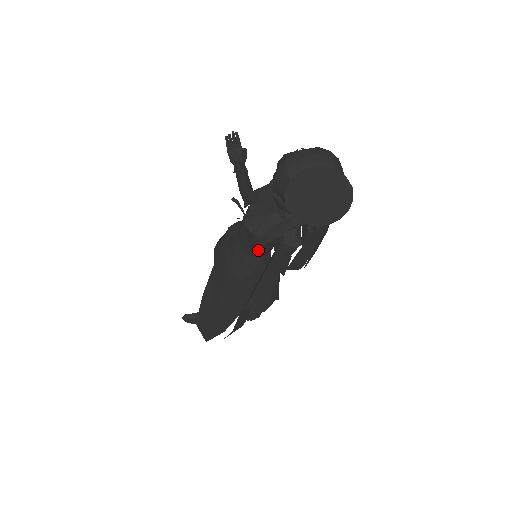
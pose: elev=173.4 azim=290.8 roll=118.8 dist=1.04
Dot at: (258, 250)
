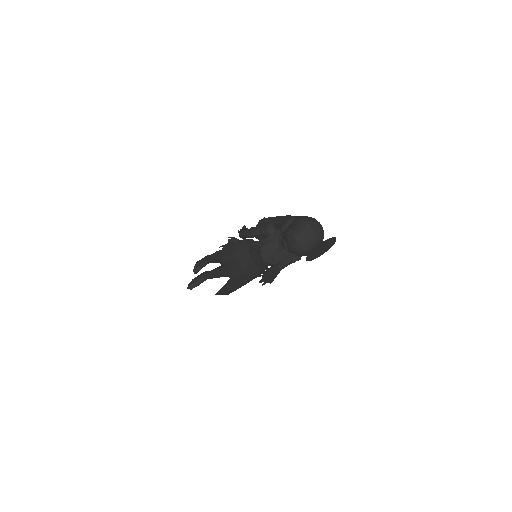
Dot at: (279, 270)
